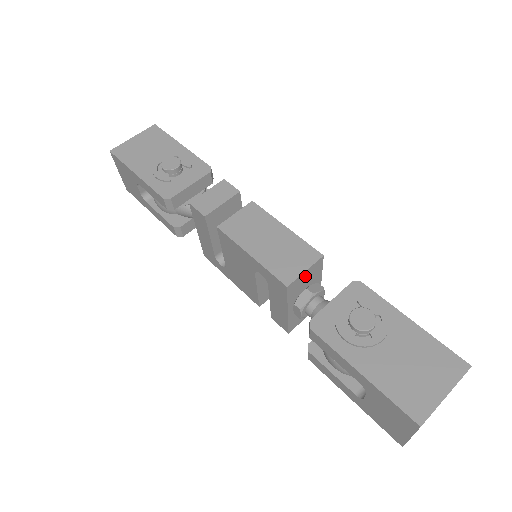
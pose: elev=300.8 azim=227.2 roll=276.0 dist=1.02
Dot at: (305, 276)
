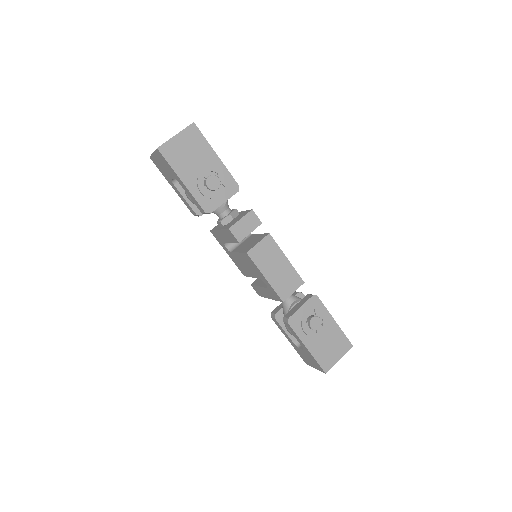
Dot at: occluded
